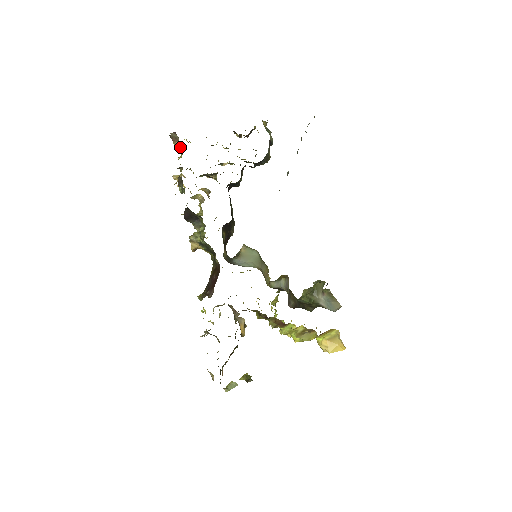
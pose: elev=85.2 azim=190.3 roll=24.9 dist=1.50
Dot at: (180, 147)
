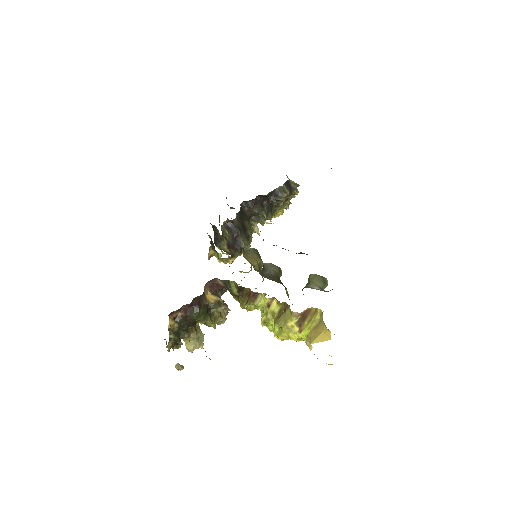
Dot at: occluded
